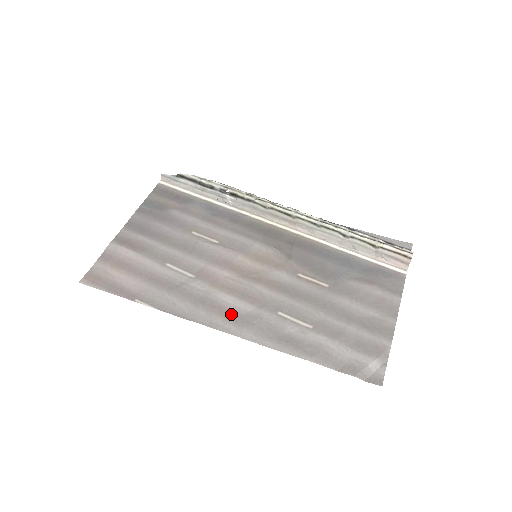
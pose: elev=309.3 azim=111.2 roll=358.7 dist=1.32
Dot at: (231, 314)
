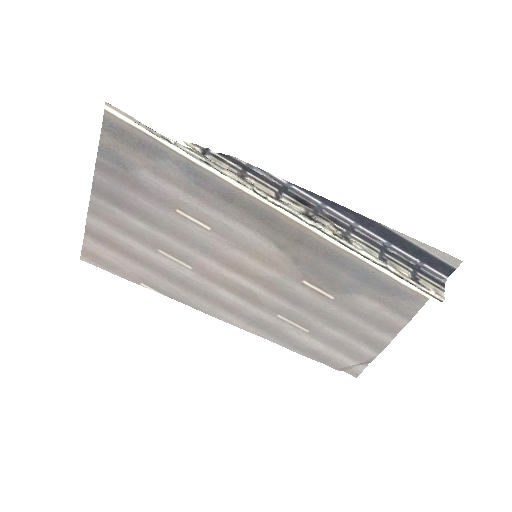
Dot at: (233, 309)
